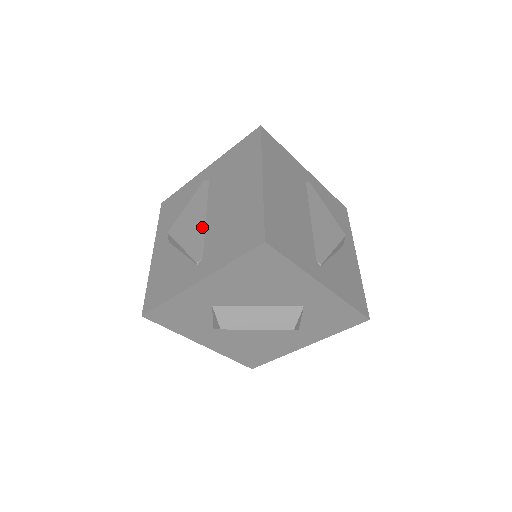
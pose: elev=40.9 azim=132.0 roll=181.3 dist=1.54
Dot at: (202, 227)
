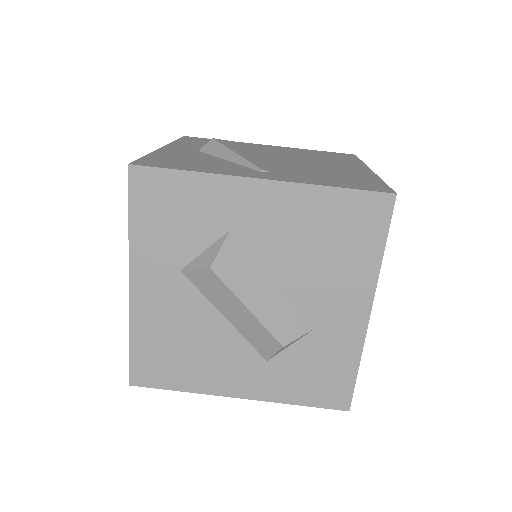
Dot at: (269, 160)
